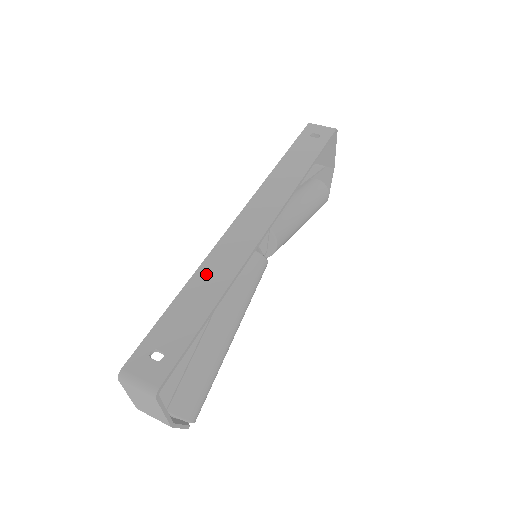
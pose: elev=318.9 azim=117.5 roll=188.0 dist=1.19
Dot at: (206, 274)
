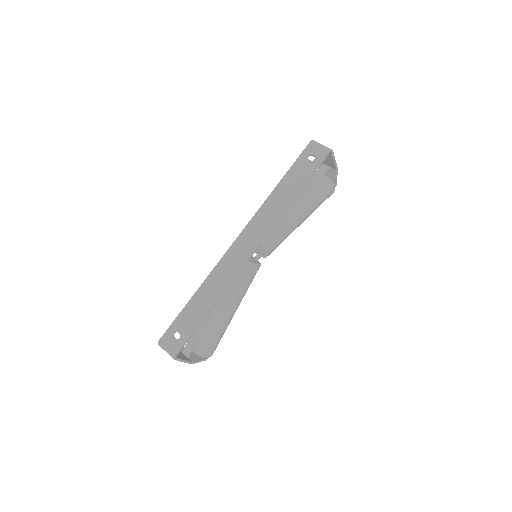
Dot at: (210, 284)
